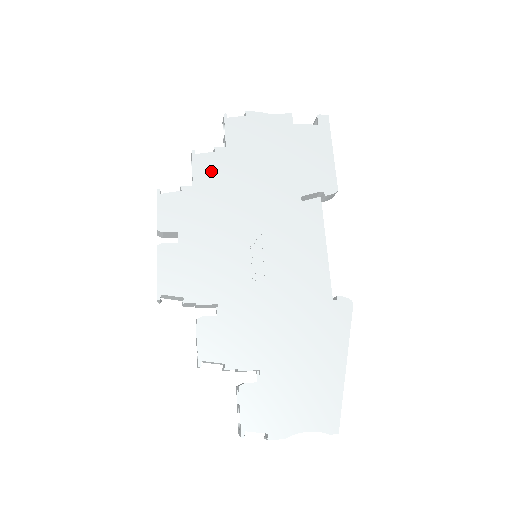
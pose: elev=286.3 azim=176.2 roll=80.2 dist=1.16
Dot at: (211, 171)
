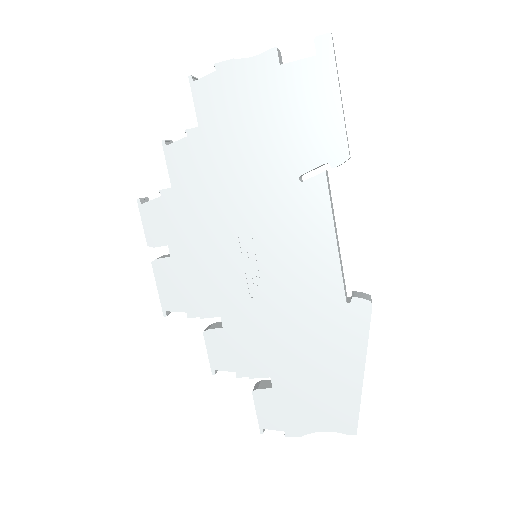
Dot at: (187, 164)
